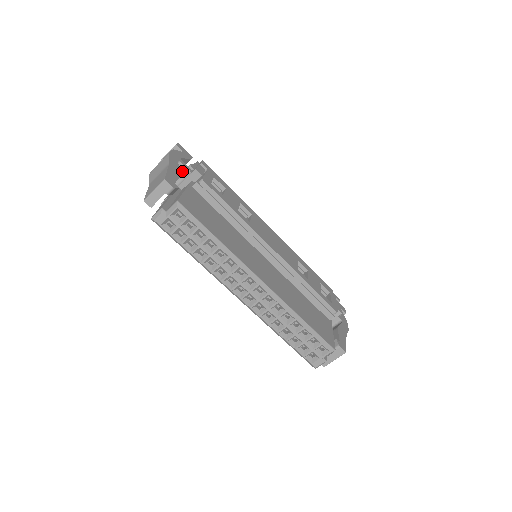
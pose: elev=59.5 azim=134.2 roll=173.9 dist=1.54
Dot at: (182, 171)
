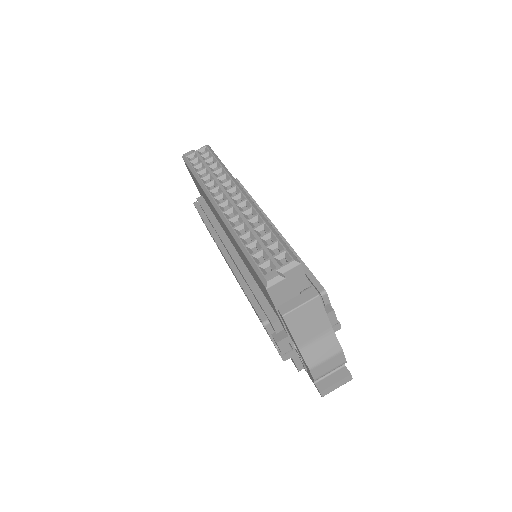
Dot at: occluded
